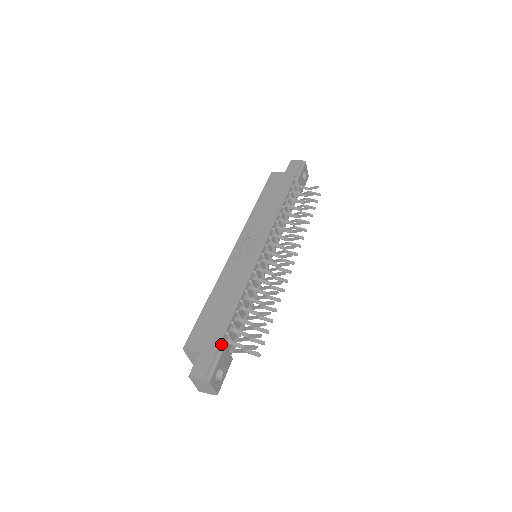
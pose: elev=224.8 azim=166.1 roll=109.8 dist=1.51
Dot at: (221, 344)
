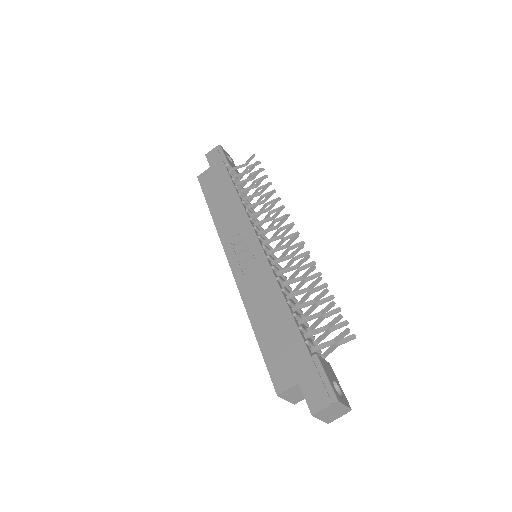
Dot at: (312, 357)
